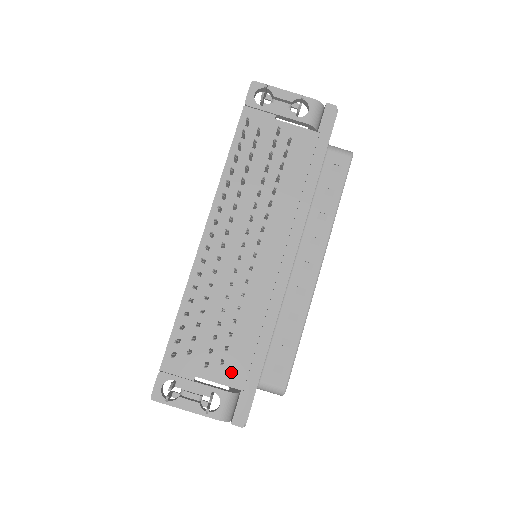
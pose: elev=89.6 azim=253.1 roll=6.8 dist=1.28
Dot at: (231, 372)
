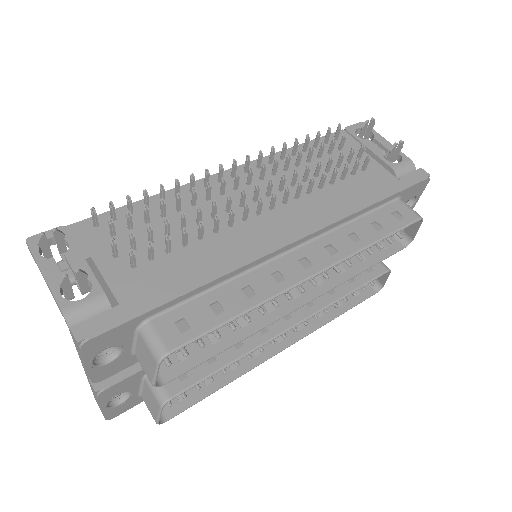
Dot at: (130, 281)
